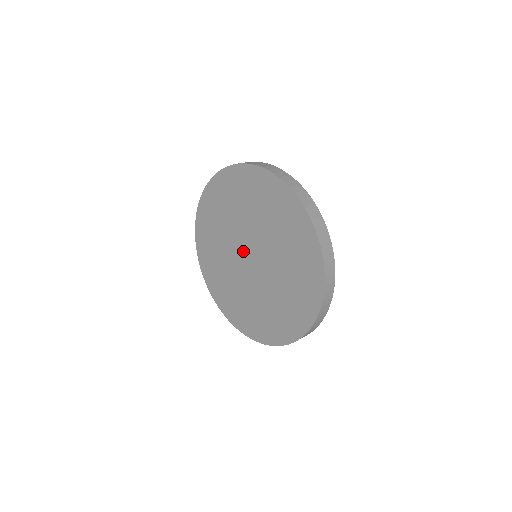
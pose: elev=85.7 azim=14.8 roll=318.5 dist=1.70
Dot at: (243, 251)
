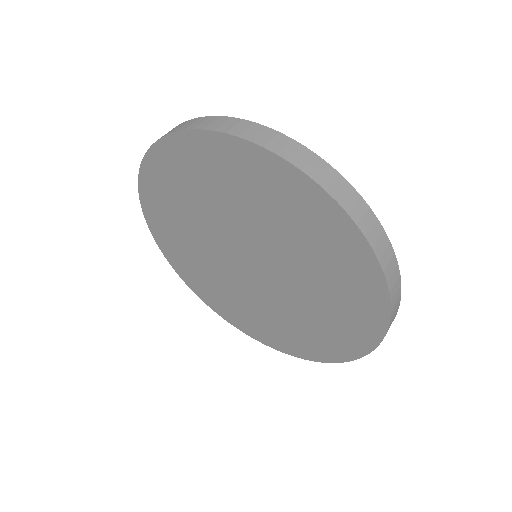
Dot at: (234, 258)
